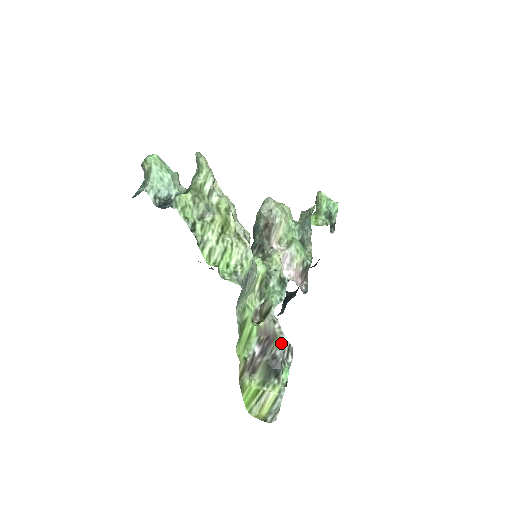
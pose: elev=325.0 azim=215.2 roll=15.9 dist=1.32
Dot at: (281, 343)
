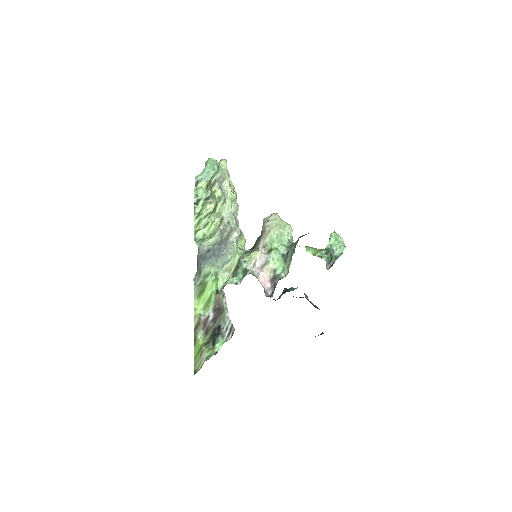
Dot at: (226, 318)
